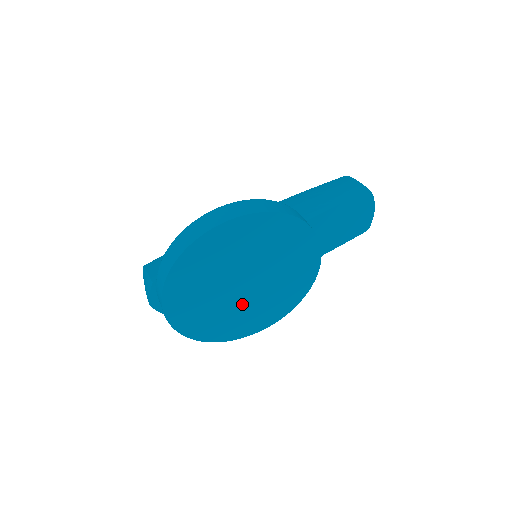
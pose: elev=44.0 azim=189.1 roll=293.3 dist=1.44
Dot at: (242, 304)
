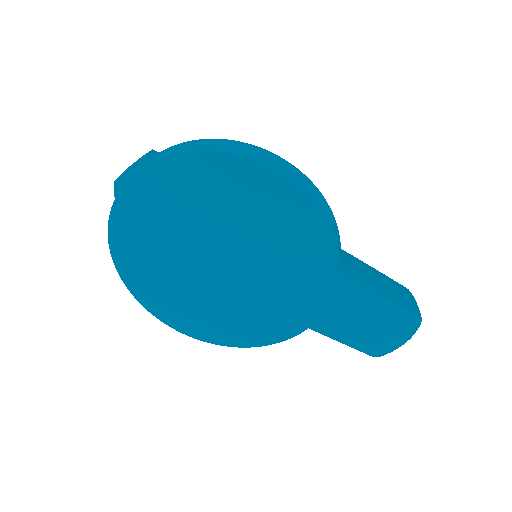
Dot at: (193, 281)
